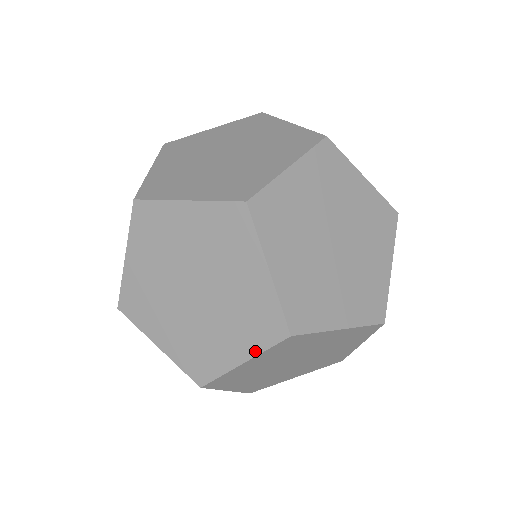
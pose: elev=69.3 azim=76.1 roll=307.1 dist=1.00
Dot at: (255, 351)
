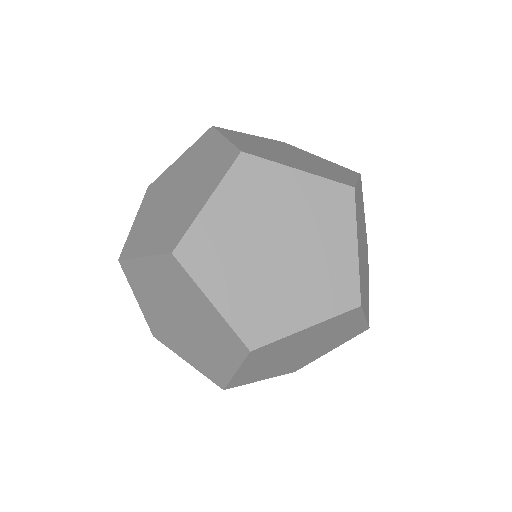
Dot at: (324, 317)
